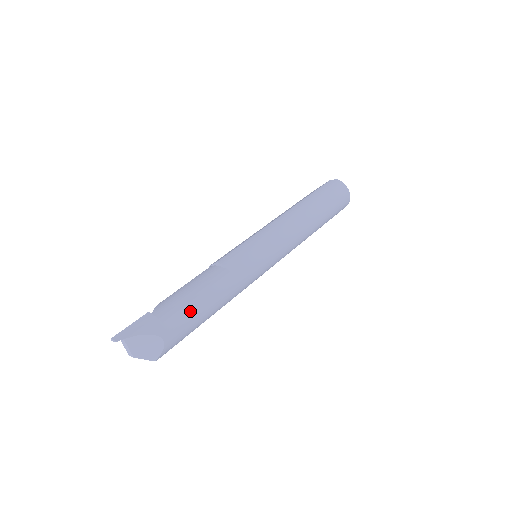
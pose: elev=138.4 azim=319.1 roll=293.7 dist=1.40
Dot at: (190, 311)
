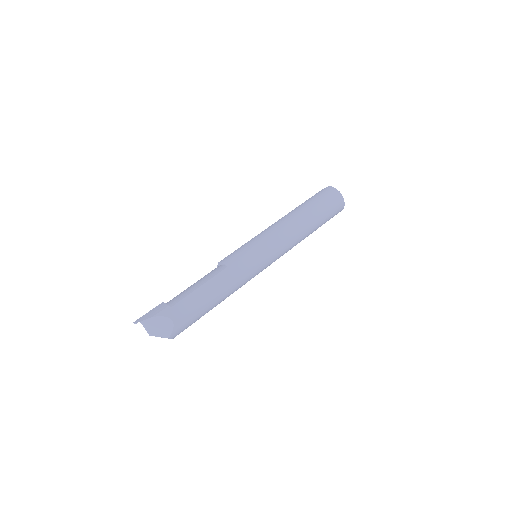
Dot at: (193, 298)
